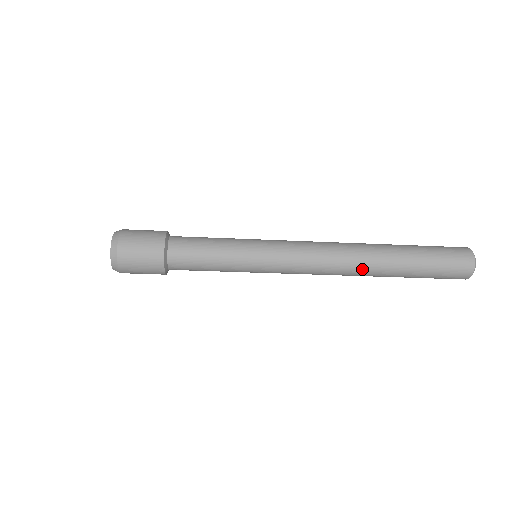
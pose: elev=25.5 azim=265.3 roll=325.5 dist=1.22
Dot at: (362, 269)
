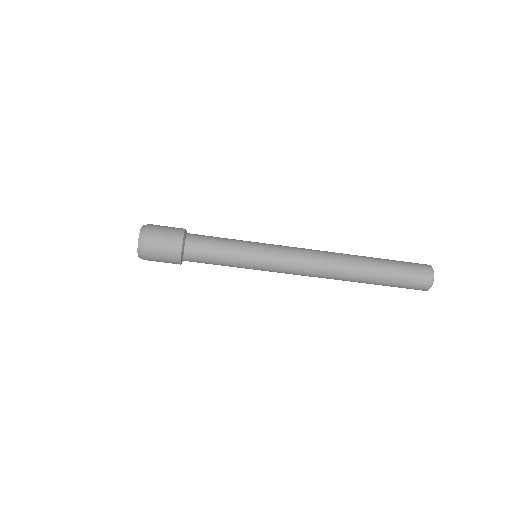
Dot at: (343, 258)
